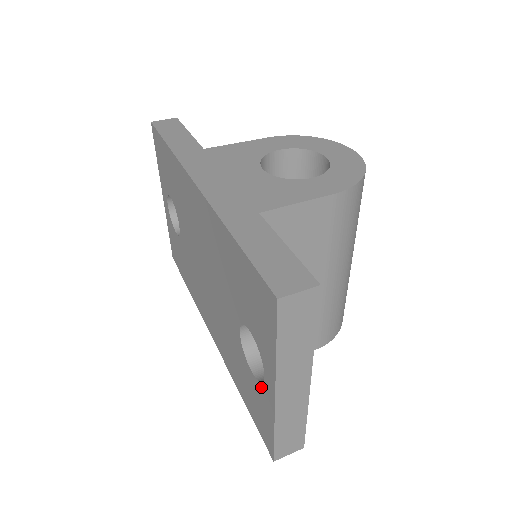
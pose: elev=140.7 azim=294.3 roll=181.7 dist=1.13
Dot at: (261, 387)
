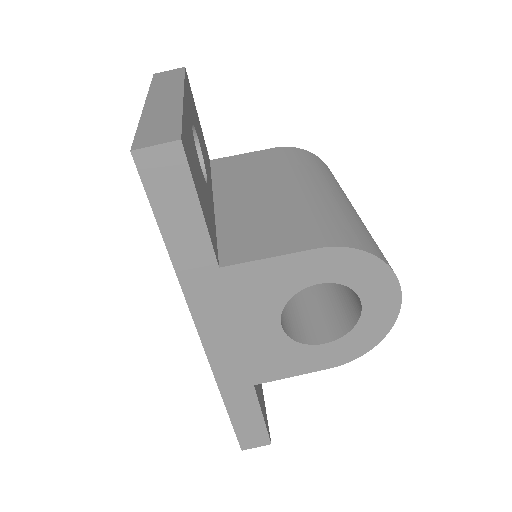
Dot at: occluded
